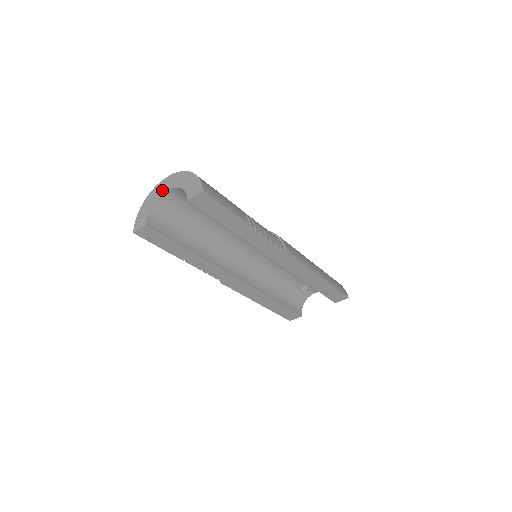
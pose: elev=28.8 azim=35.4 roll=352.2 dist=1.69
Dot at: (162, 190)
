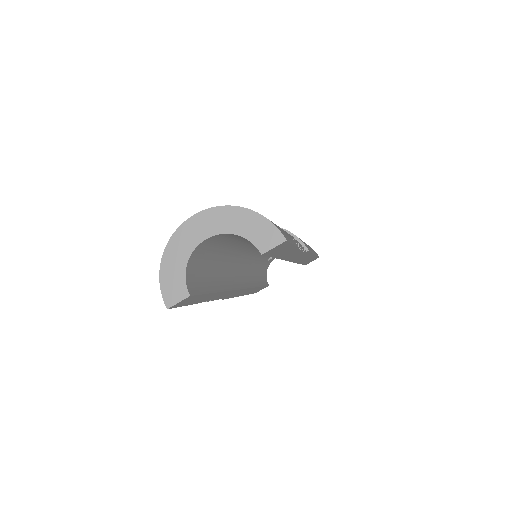
Dot at: (196, 237)
